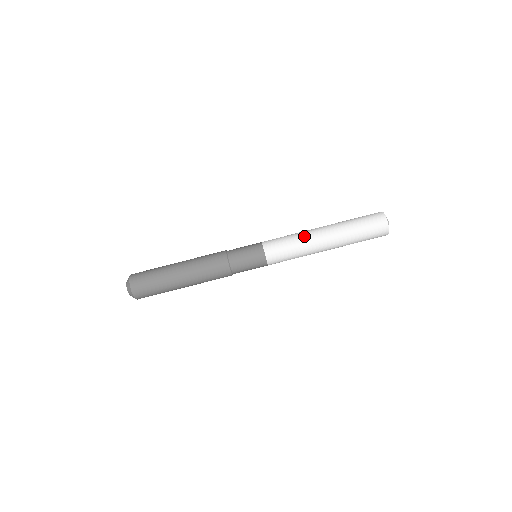
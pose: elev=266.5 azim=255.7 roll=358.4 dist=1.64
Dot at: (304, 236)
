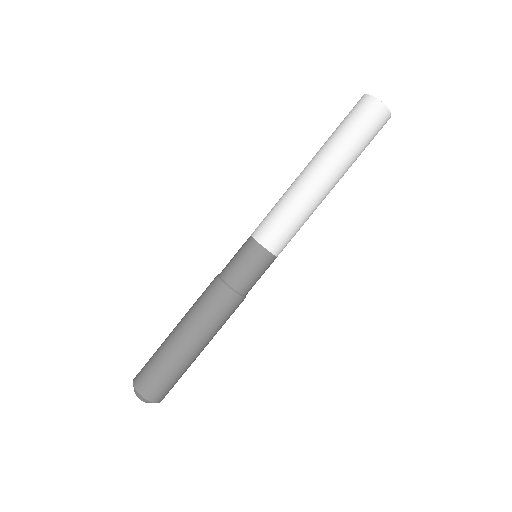
Dot at: (288, 189)
